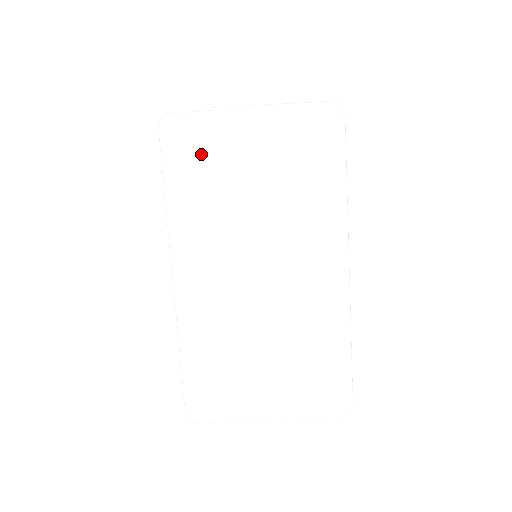
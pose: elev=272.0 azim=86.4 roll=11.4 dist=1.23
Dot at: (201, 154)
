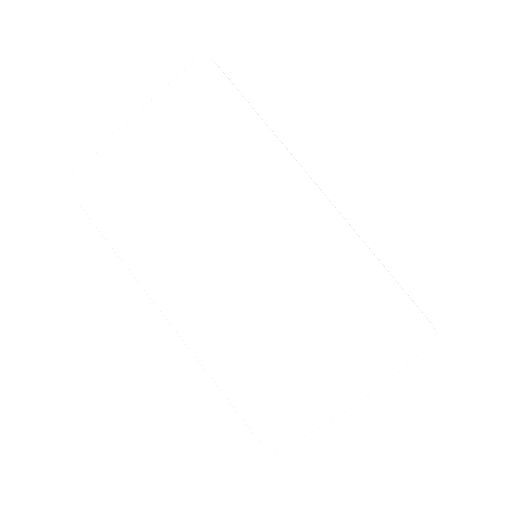
Dot at: (112, 183)
